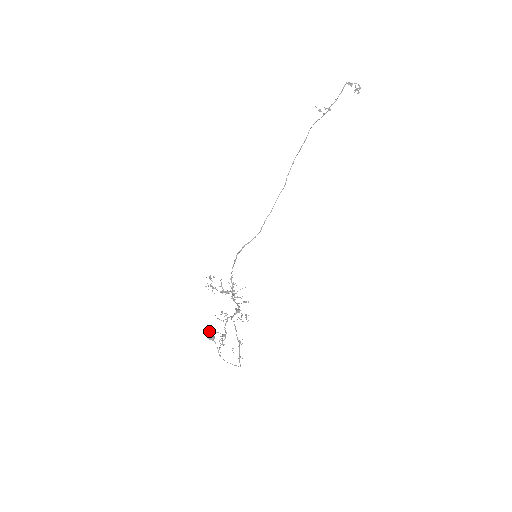
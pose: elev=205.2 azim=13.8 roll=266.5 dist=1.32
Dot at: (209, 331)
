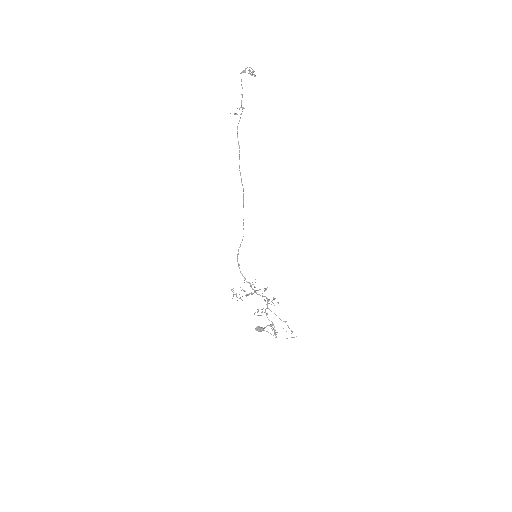
Dot at: (257, 327)
